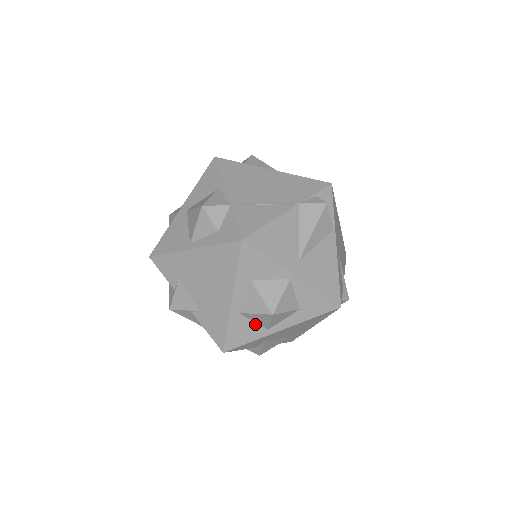
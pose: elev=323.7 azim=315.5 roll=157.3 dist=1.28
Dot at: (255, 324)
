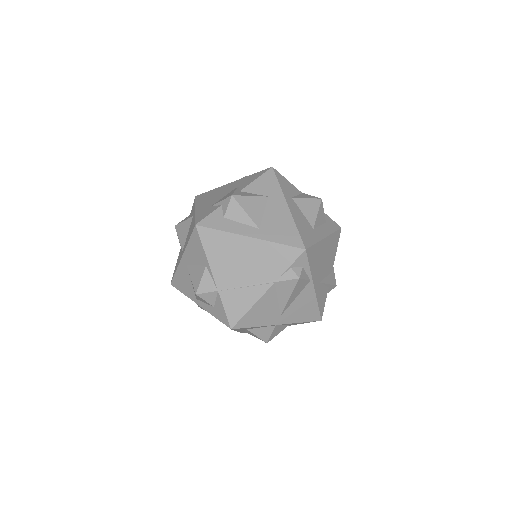
Dot at: occluded
